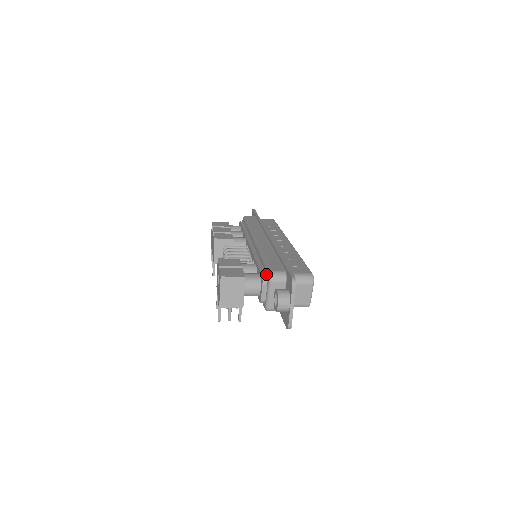
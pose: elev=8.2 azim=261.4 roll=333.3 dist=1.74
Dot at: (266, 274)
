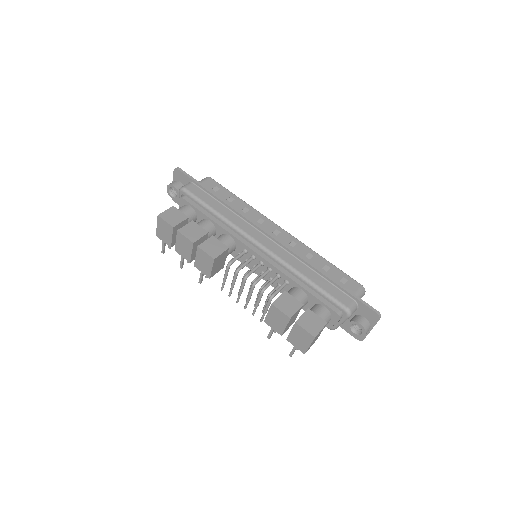
Dot at: (336, 307)
